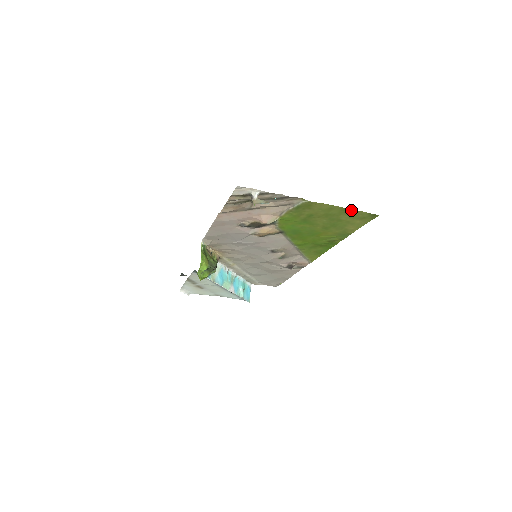
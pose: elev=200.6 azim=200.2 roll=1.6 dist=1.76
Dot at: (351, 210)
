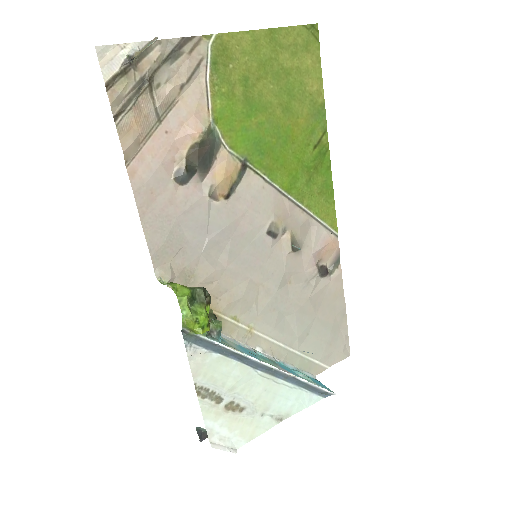
Dot at: (280, 32)
